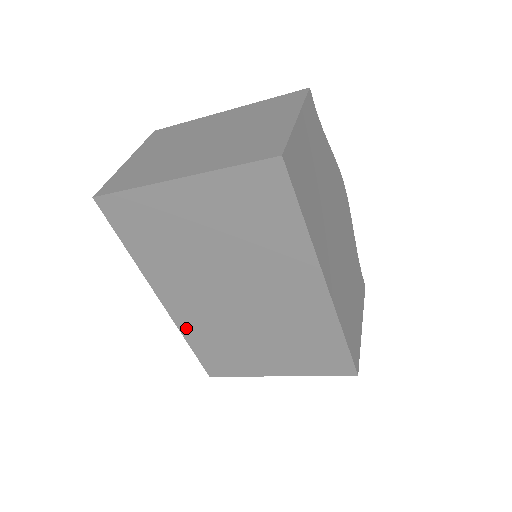
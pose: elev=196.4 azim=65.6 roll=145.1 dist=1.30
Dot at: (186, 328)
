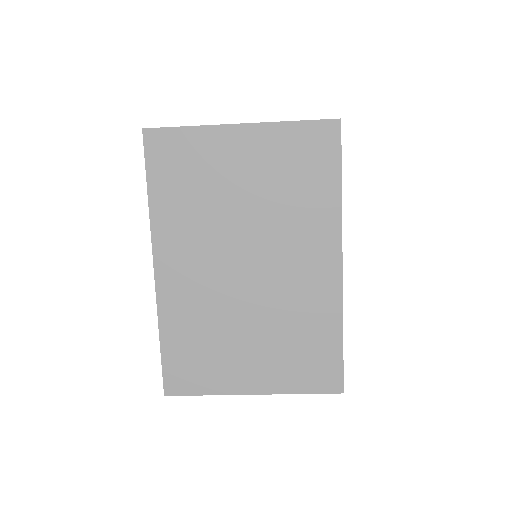
Dot at: (168, 312)
